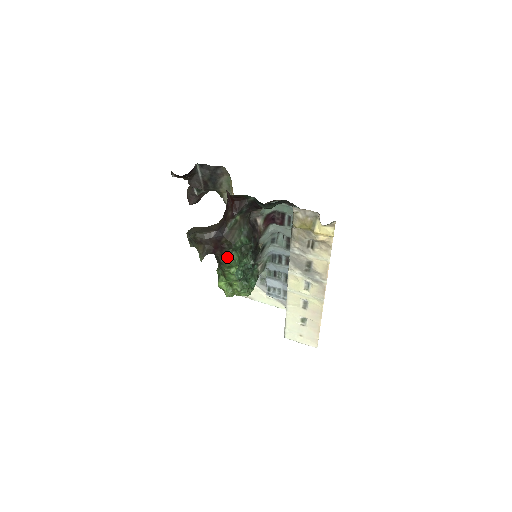
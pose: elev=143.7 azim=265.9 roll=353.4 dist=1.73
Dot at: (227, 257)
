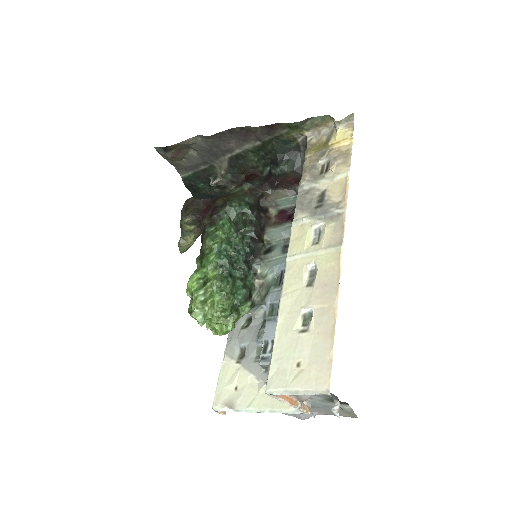
Dot at: (216, 224)
